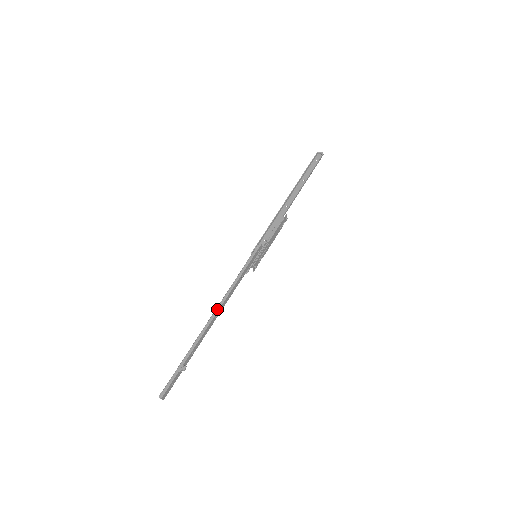
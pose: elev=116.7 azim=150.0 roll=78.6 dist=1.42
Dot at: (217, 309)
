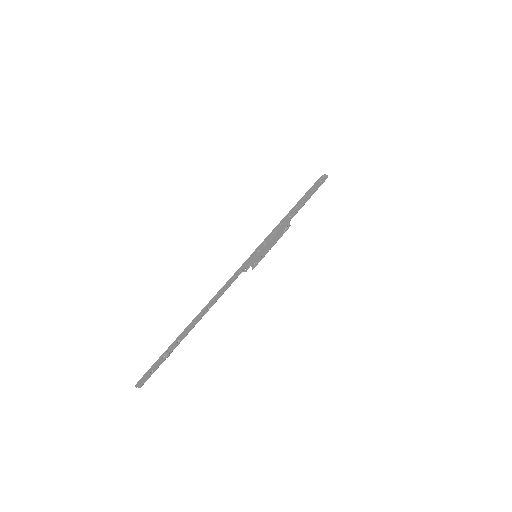
Dot at: (211, 302)
